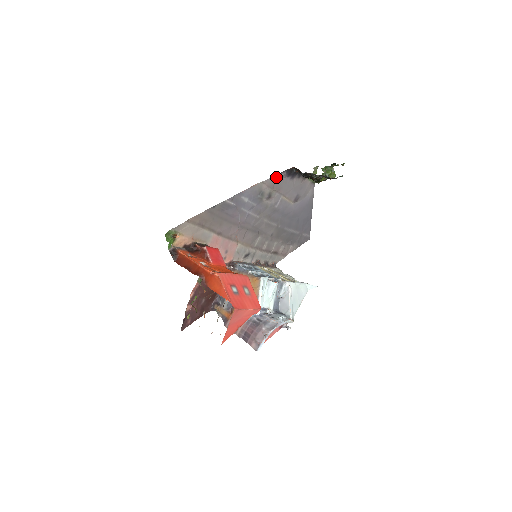
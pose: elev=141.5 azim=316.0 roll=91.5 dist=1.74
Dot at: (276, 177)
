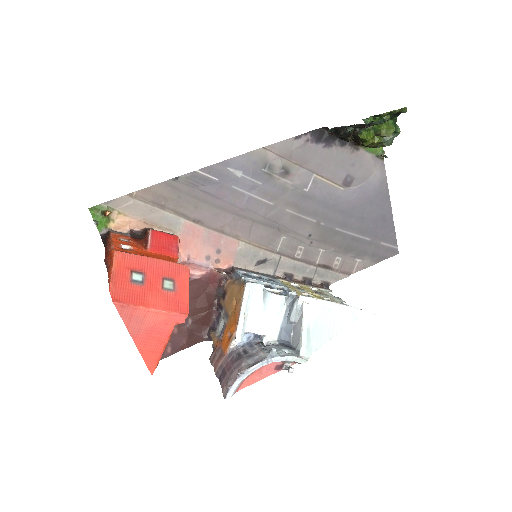
Dot at: (292, 142)
